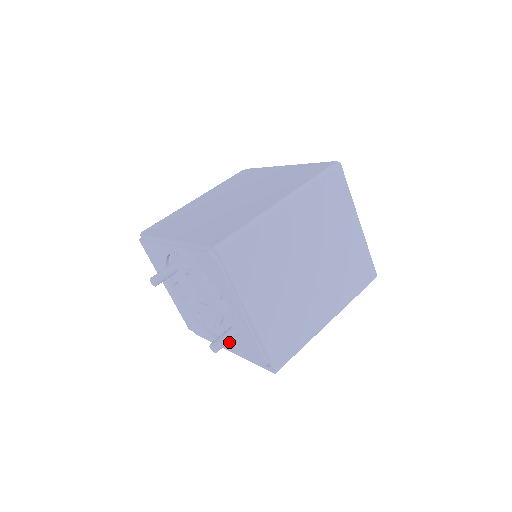
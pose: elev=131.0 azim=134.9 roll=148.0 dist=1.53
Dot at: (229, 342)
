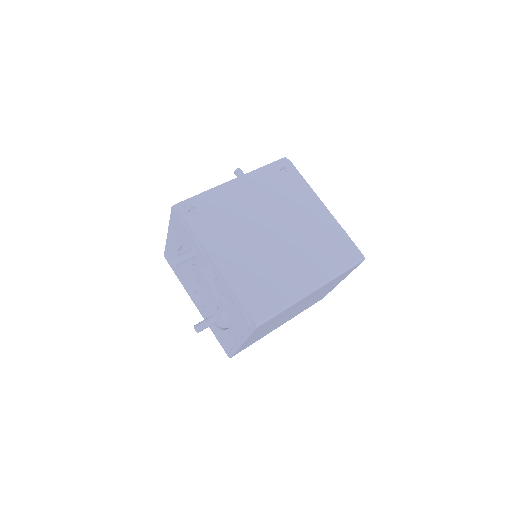
Dot at: (202, 308)
